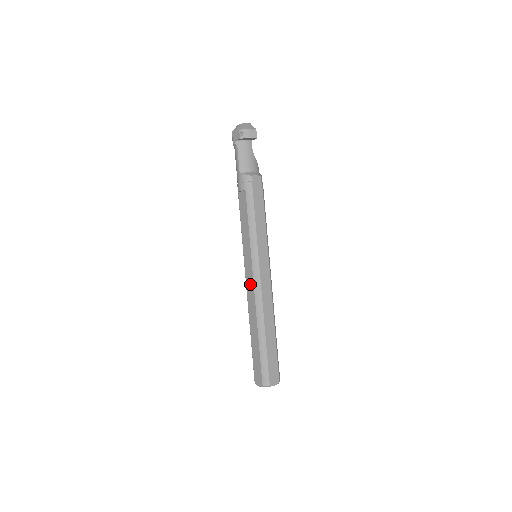
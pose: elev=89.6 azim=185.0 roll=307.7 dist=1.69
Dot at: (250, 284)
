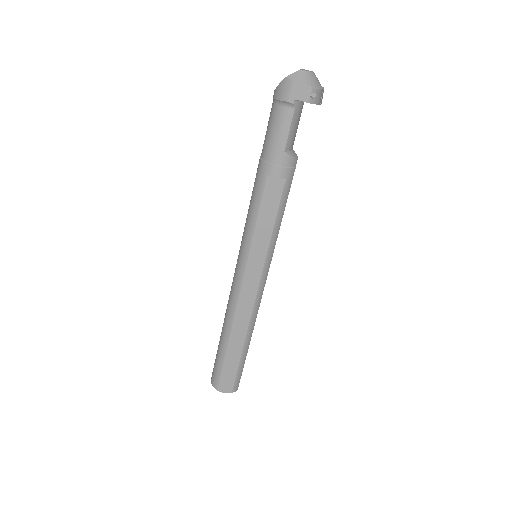
Dot at: (249, 294)
